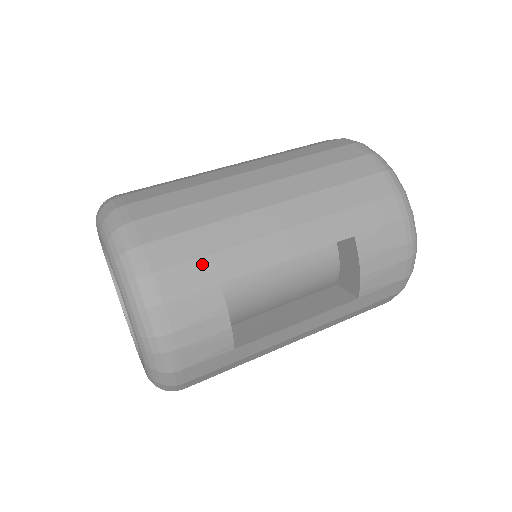
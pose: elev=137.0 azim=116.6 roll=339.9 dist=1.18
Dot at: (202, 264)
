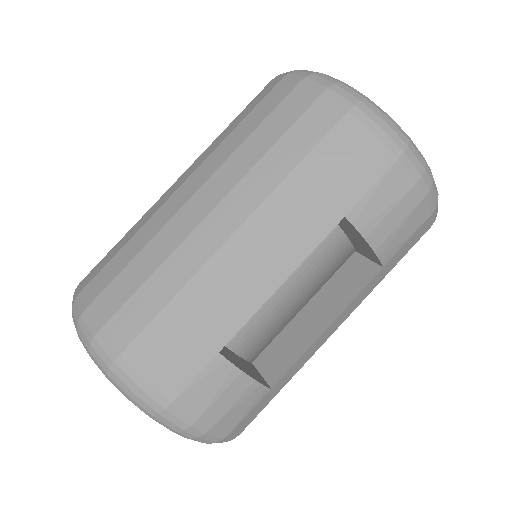
Dot at: (189, 344)
